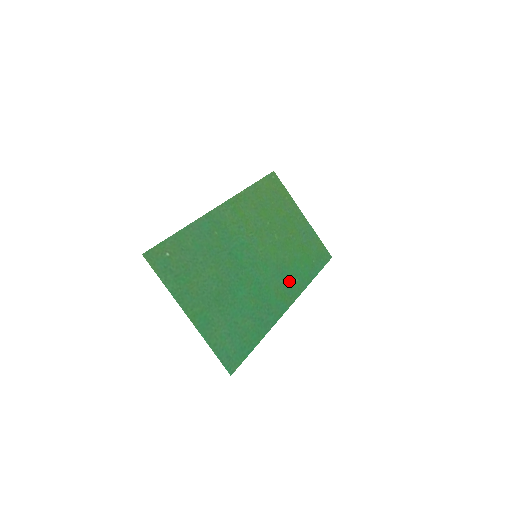
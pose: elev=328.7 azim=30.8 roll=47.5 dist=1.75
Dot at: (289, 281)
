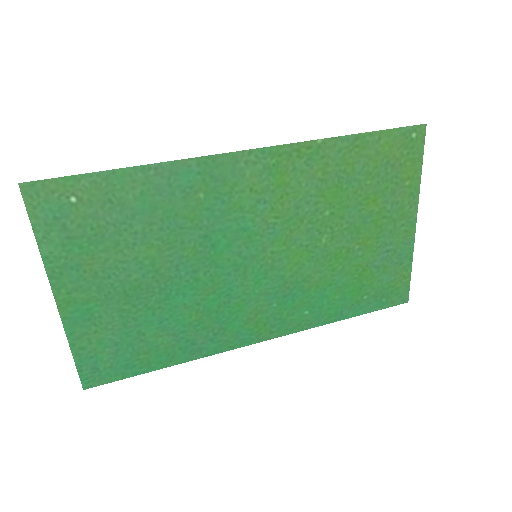
Dot at: (290, 309)
